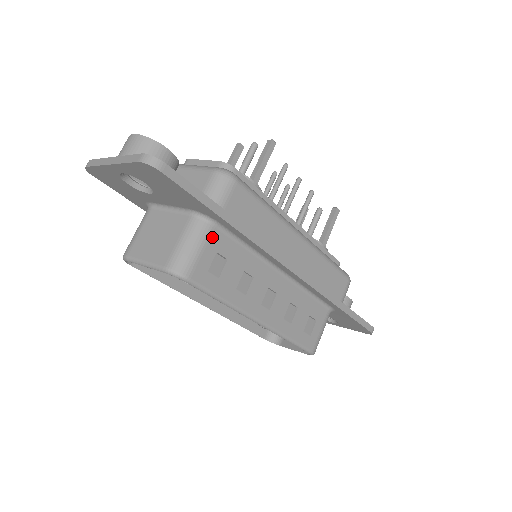
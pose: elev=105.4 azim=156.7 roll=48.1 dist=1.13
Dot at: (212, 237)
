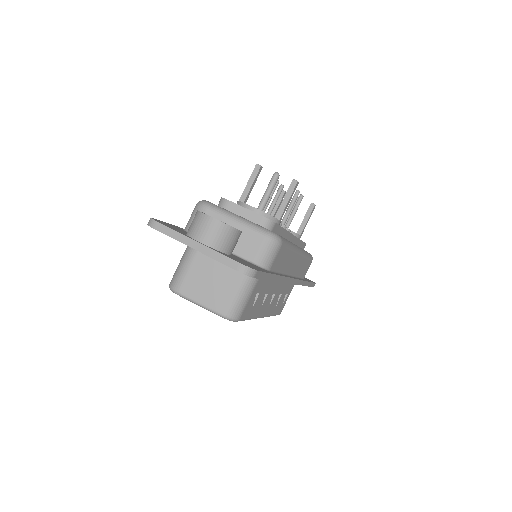
Dot at: (256, 286)
